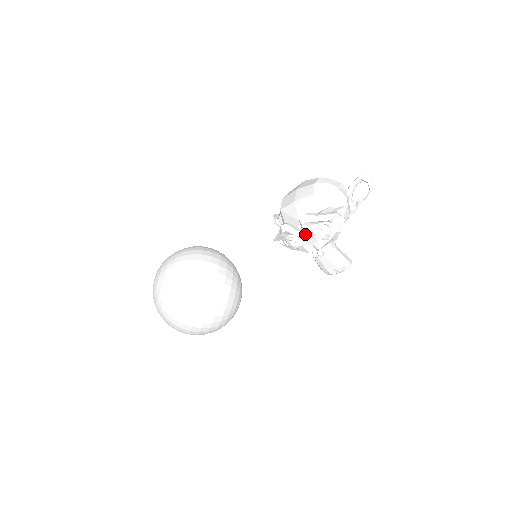
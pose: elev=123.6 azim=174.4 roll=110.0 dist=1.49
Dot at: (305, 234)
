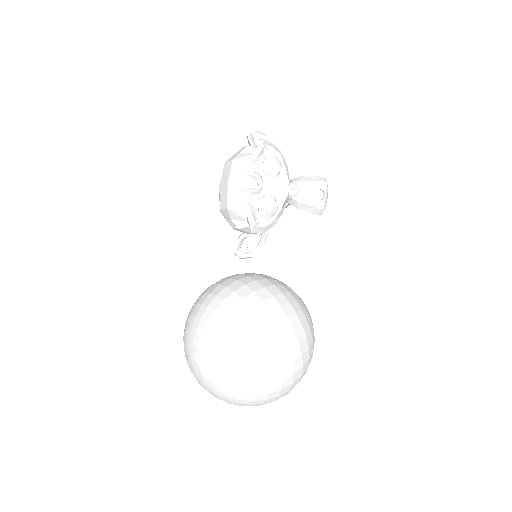
Dot at: (264, 181)
